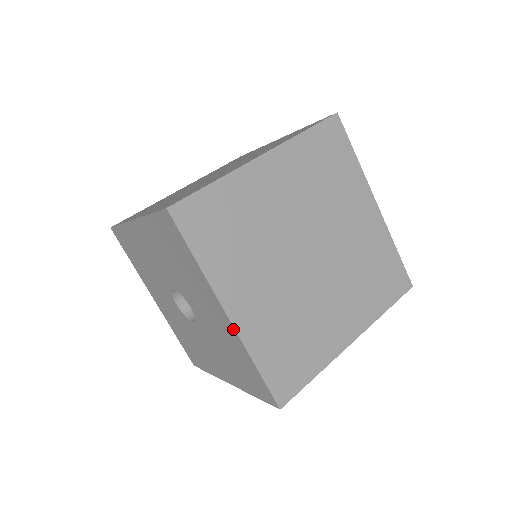
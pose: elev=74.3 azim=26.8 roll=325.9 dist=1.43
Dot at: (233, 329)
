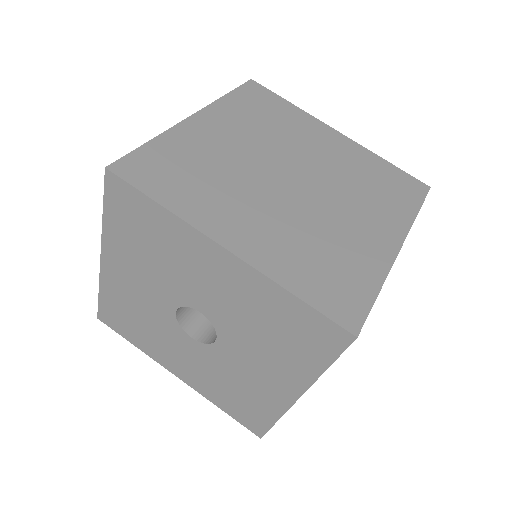
Dot at: (241, 263)
